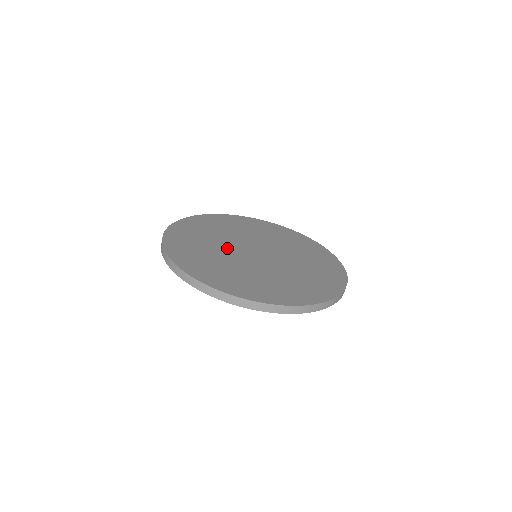
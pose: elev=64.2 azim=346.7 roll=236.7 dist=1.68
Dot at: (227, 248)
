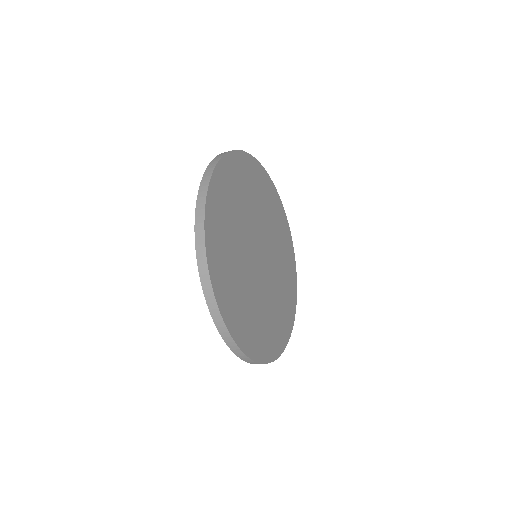
Dot at: (247, 262)
